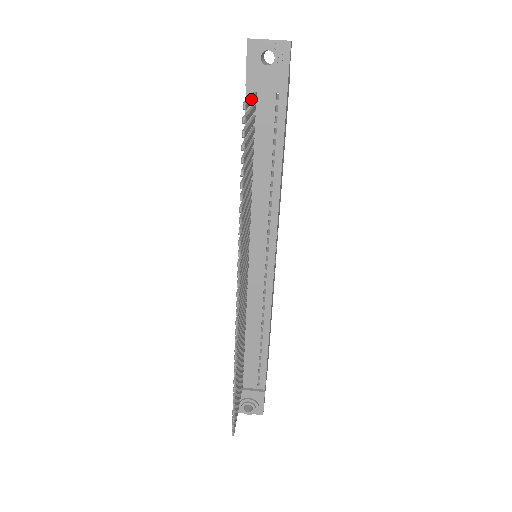
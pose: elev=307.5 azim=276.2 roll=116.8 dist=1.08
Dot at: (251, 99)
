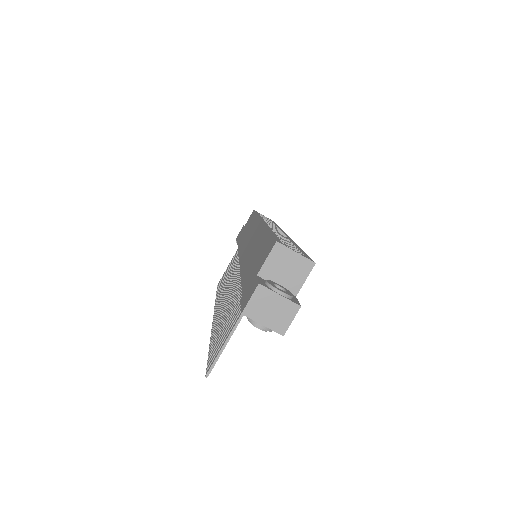
Dot at: occluded
